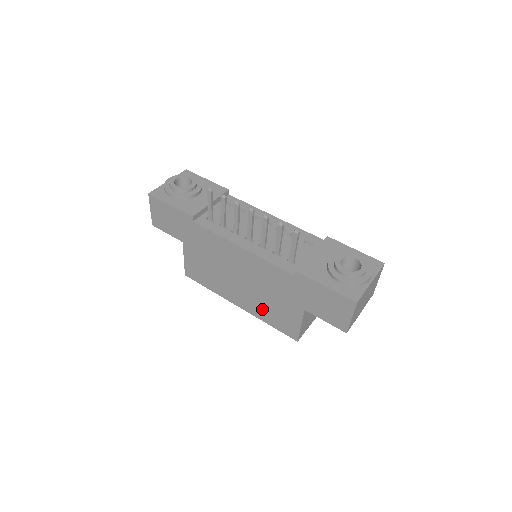
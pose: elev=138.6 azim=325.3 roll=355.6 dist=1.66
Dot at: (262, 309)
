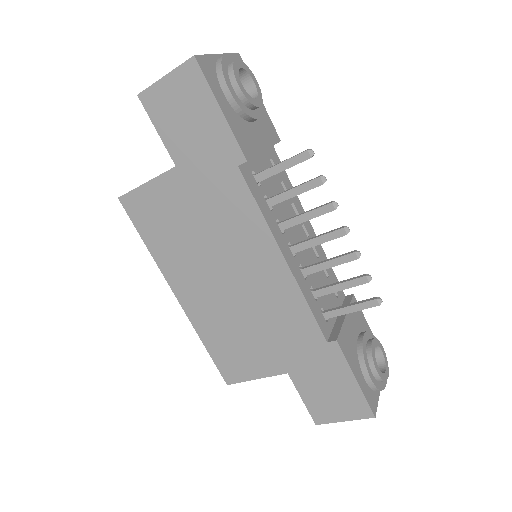
Dot at: (217, 327)
